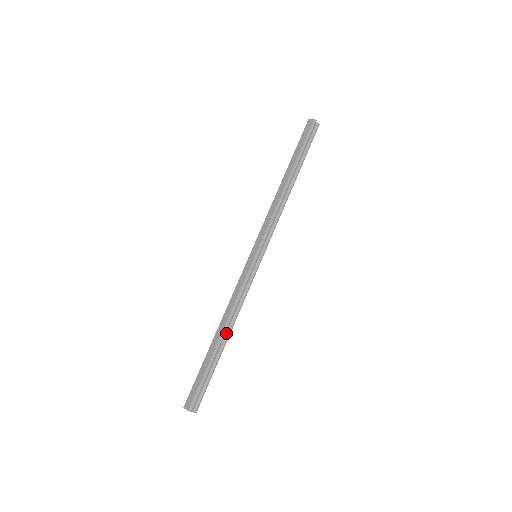
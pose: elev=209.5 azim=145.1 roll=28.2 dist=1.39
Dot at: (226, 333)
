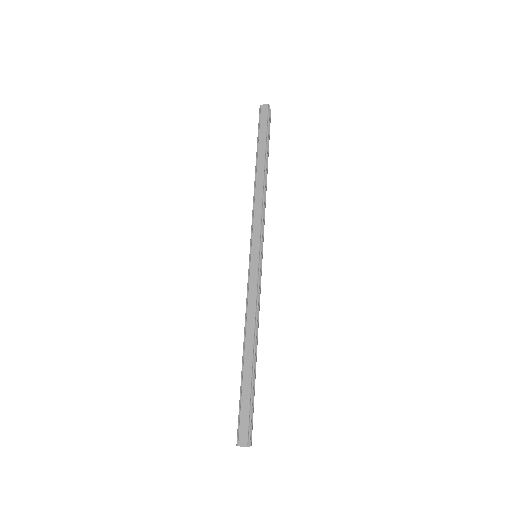
Dot at: (254, 347)
